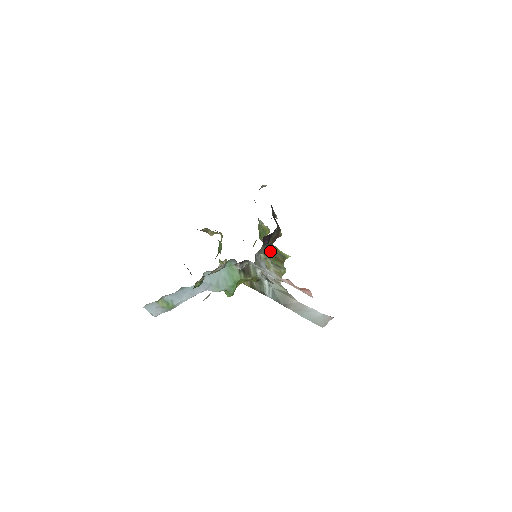
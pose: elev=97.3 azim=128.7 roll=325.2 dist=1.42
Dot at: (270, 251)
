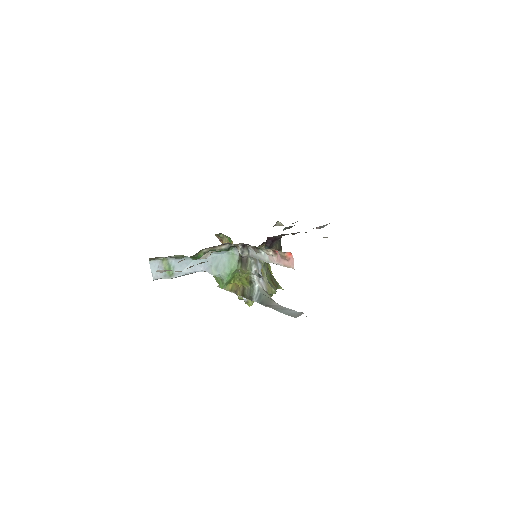
Dot at: (268, 270)
